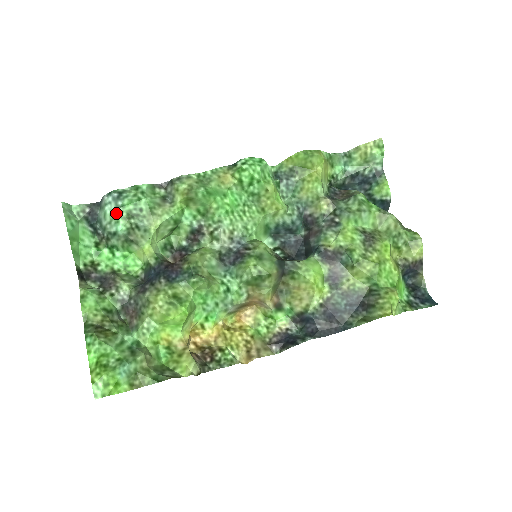
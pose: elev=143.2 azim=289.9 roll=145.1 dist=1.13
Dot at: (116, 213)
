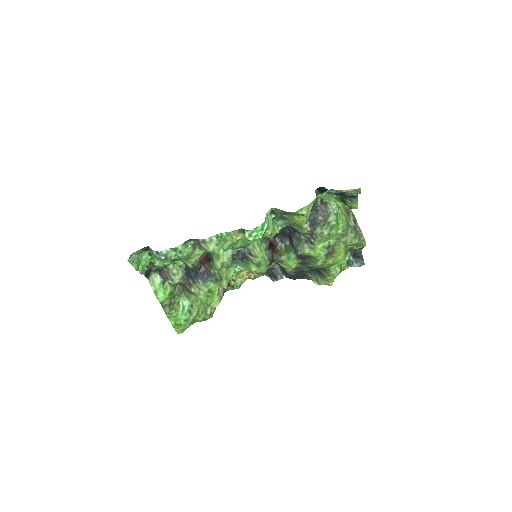
Dot at: (164, 259)
